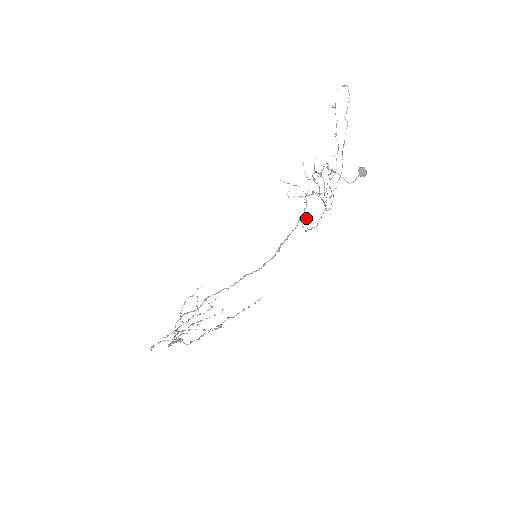
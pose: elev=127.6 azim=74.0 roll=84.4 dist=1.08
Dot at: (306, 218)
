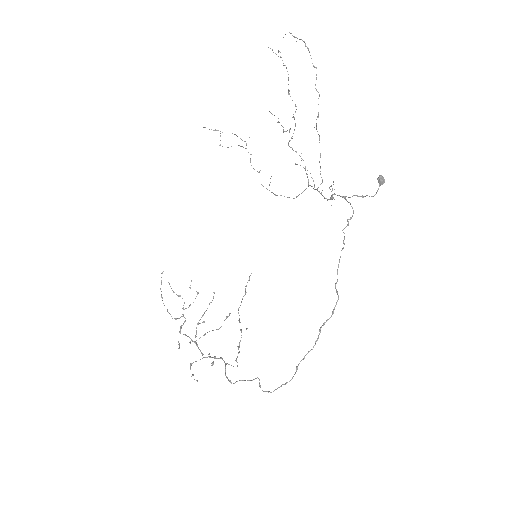
Dot at: (259, 172)
